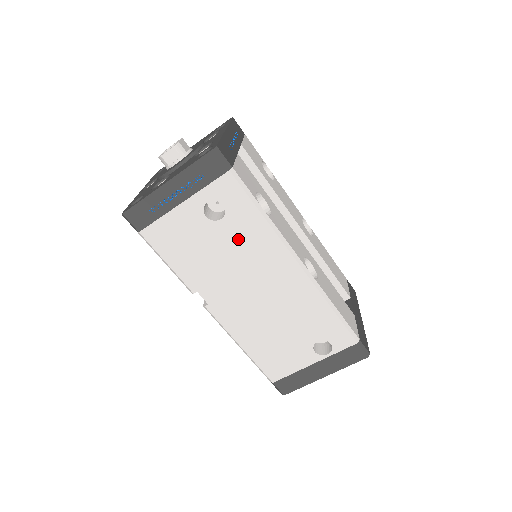
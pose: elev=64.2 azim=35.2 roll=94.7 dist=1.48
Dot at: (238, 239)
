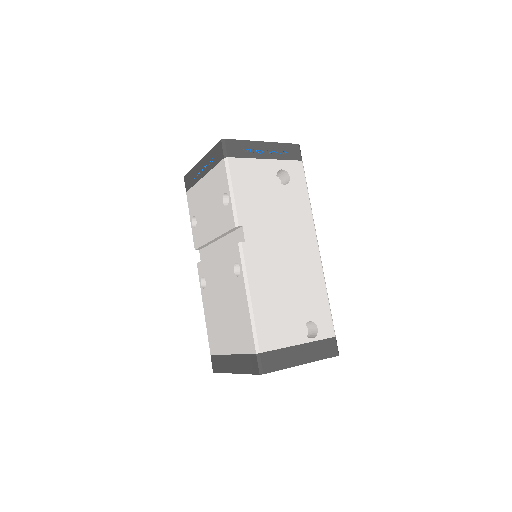
Dot at: (289, 204)
